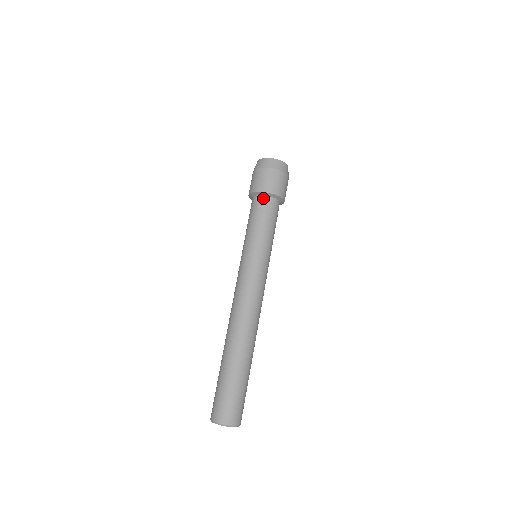
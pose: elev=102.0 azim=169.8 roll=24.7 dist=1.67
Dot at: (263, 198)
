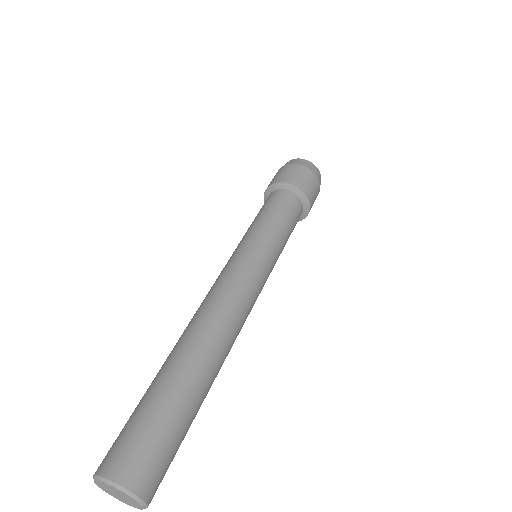
Dot at: (270, 195)
